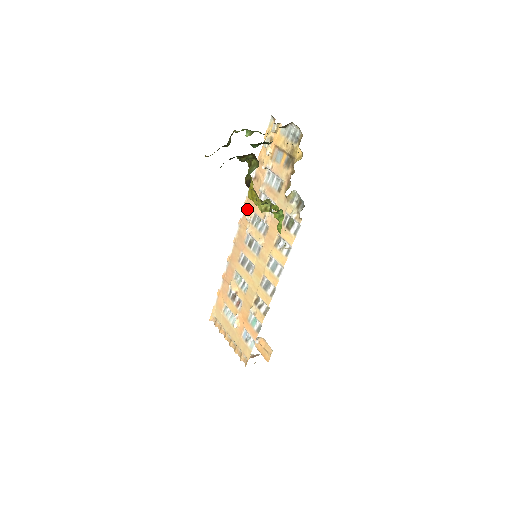
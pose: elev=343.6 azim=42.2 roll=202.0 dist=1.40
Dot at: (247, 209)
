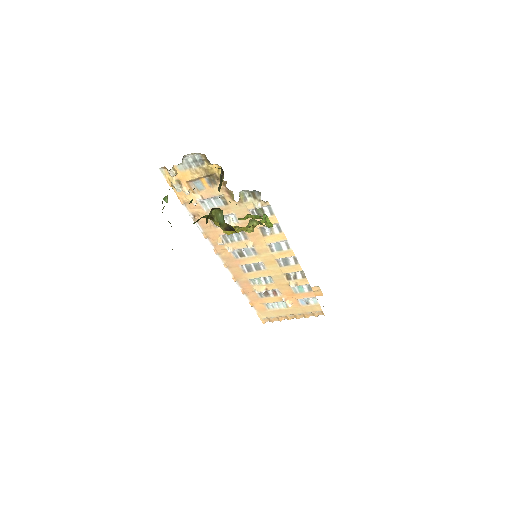
Dot at: (212, 239)
